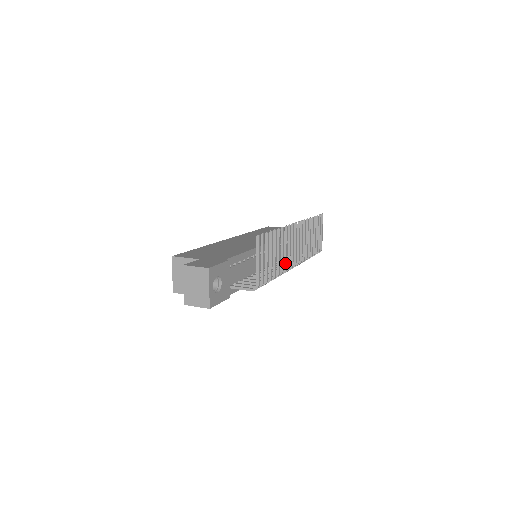
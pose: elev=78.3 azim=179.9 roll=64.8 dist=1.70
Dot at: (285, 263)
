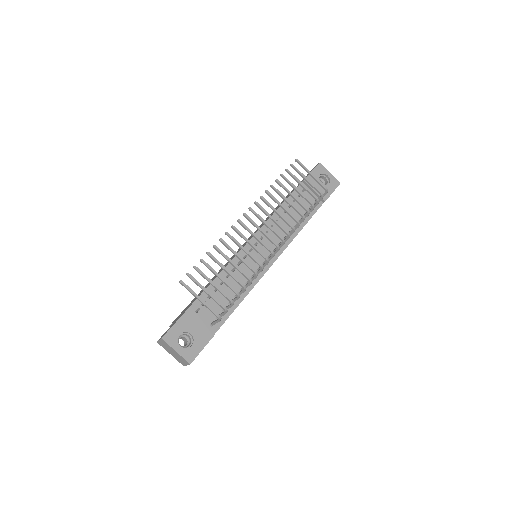
Dot at: (254, 261)
